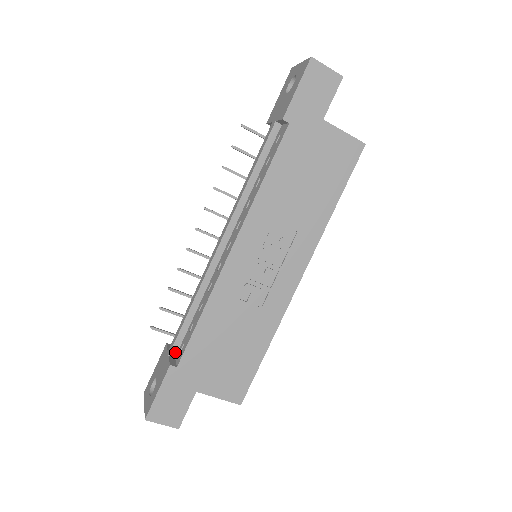
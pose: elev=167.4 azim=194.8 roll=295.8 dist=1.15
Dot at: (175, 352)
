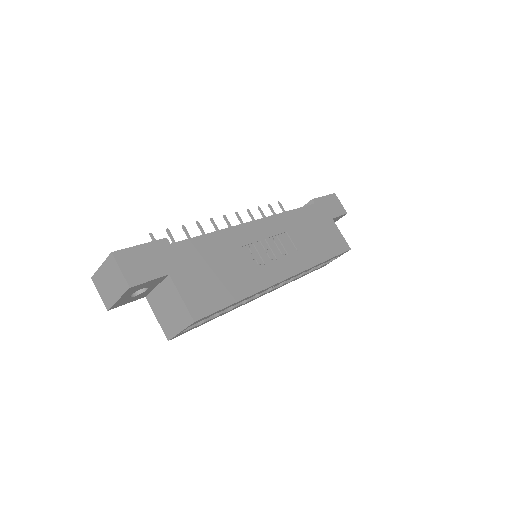
Dot at: occluded
